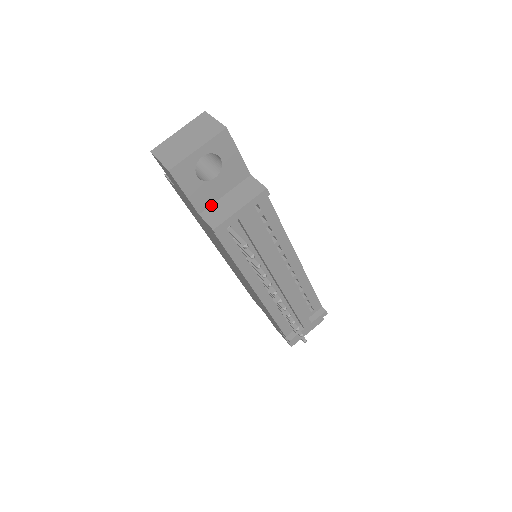
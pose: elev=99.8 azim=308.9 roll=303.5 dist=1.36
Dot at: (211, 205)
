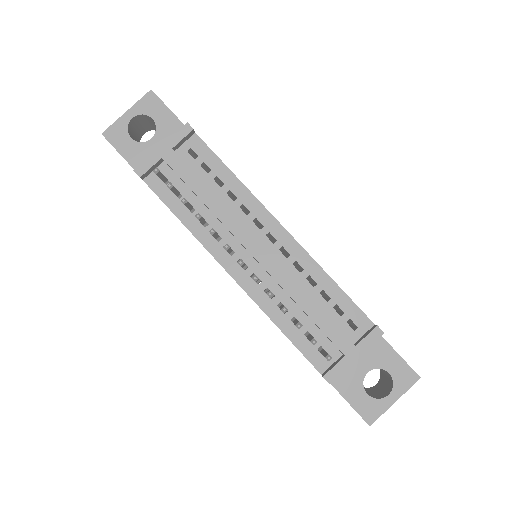
Dot at: occluded
